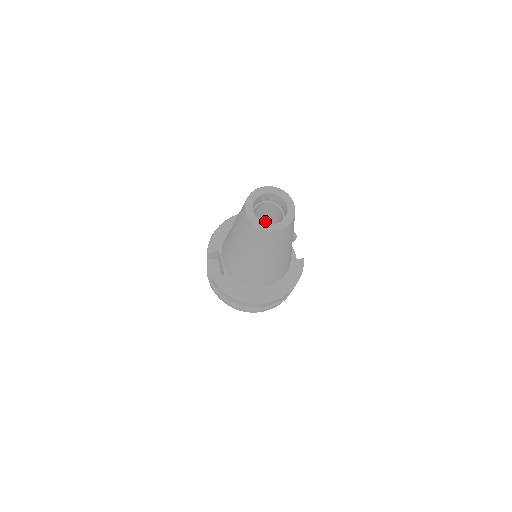
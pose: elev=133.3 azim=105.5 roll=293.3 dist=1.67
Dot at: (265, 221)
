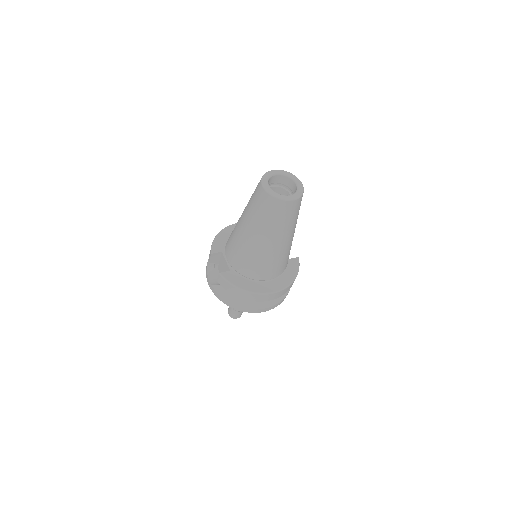
Dot at: occluded
